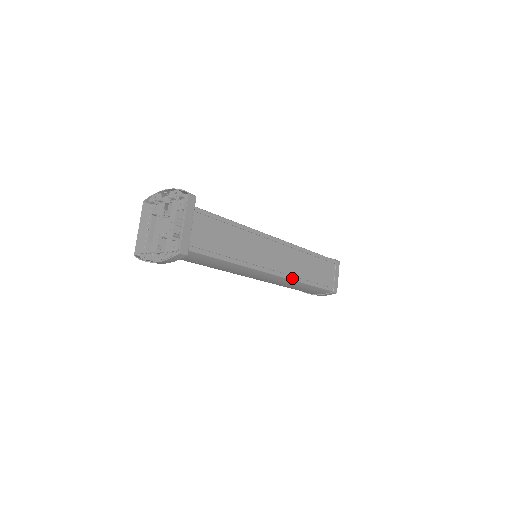
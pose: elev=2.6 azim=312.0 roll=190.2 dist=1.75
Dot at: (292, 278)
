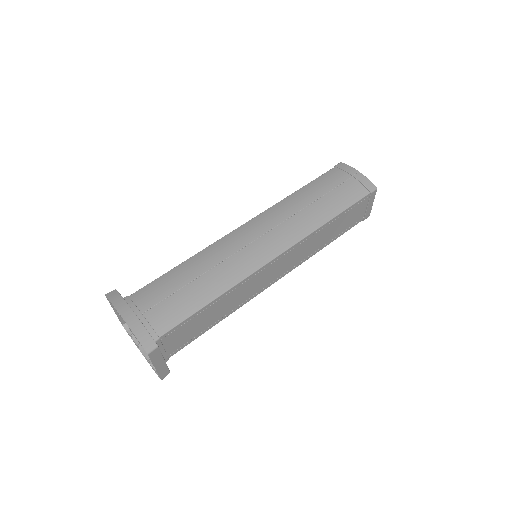
Dot at: (302, 262)
